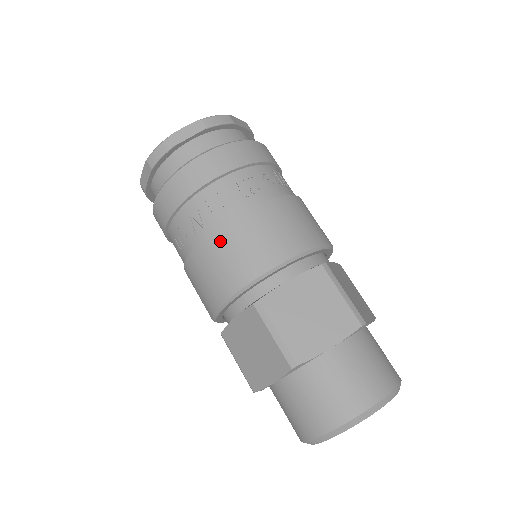
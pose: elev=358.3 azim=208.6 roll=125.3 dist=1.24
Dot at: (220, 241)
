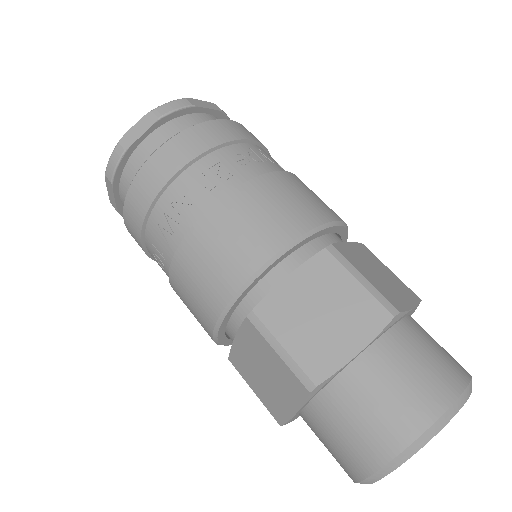
Dot at: (194, 247)
